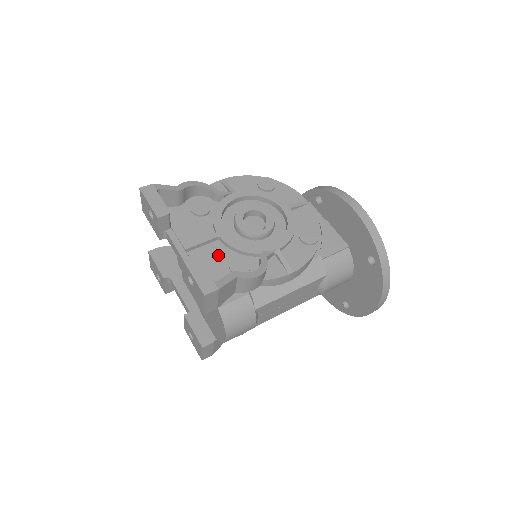
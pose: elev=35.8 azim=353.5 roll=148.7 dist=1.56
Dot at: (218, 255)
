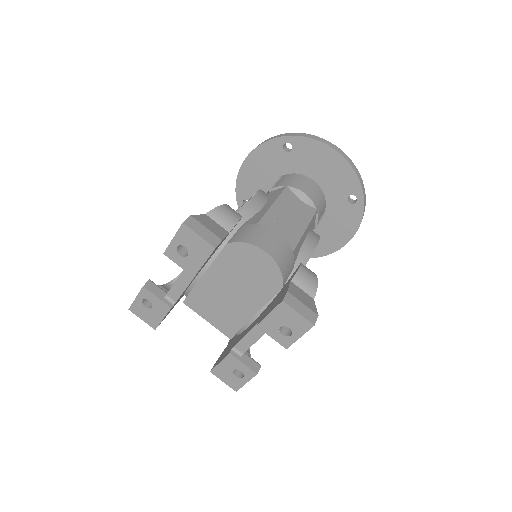
Dot at: occluded
